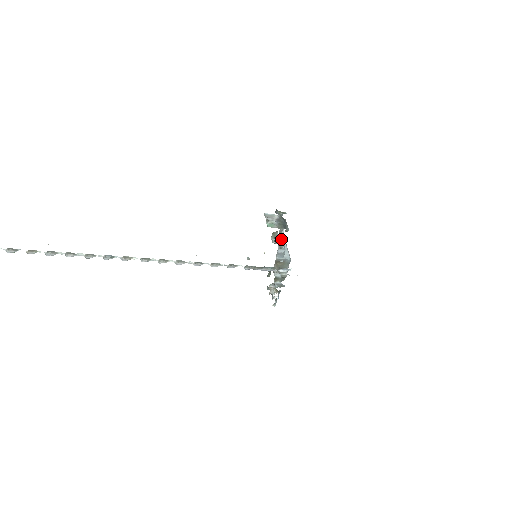
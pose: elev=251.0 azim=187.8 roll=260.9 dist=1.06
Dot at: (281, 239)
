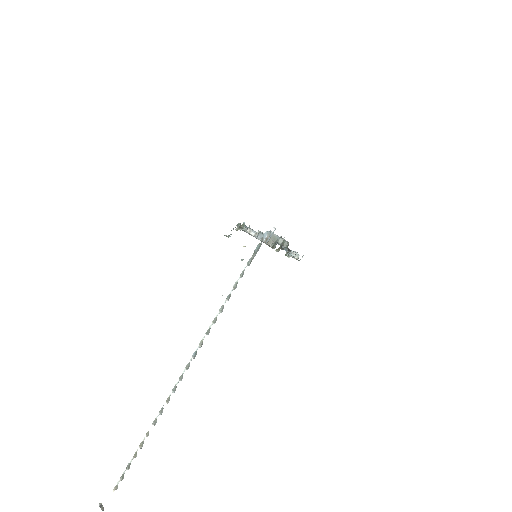
Dot at: occluded
